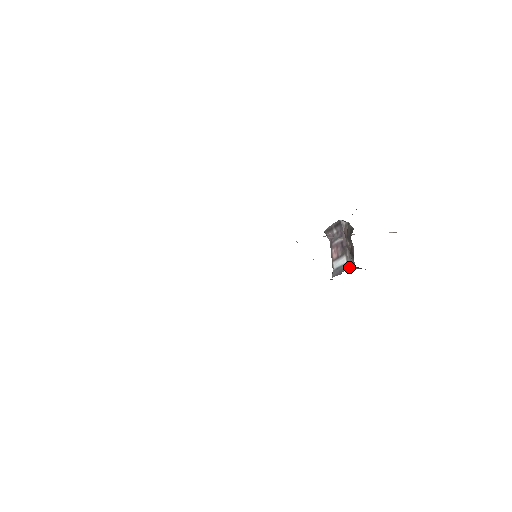
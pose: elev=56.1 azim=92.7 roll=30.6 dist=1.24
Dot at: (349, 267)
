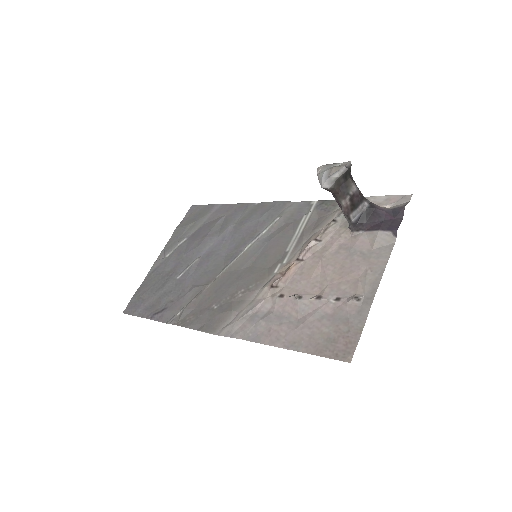
Dot at: (351, 229)
